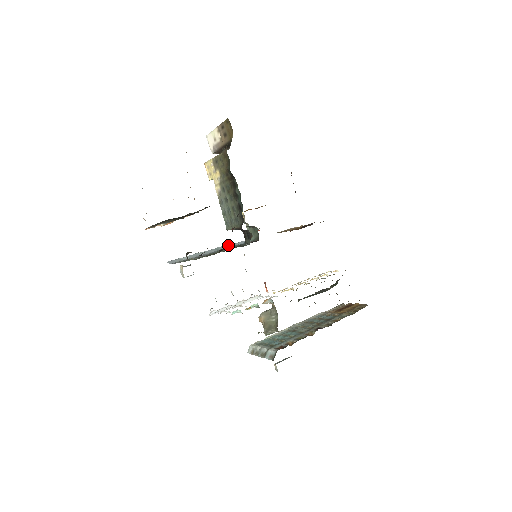
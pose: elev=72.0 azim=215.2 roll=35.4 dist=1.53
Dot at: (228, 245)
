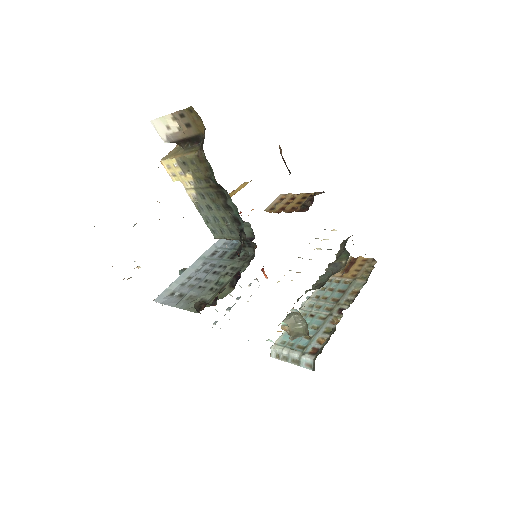
Dot at: (213, 246)
